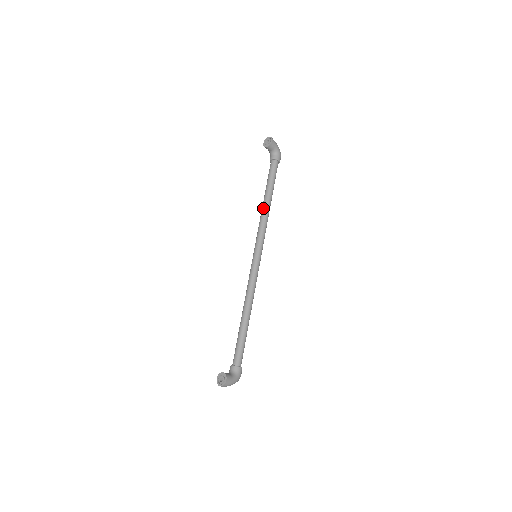
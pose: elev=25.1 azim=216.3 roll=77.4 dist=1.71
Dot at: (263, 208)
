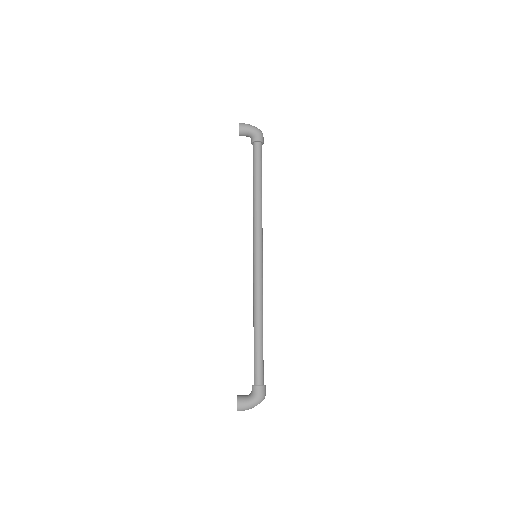
Dot at: (253, 201)
